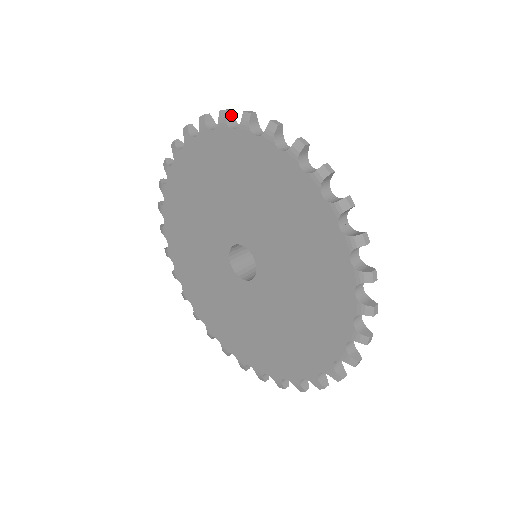
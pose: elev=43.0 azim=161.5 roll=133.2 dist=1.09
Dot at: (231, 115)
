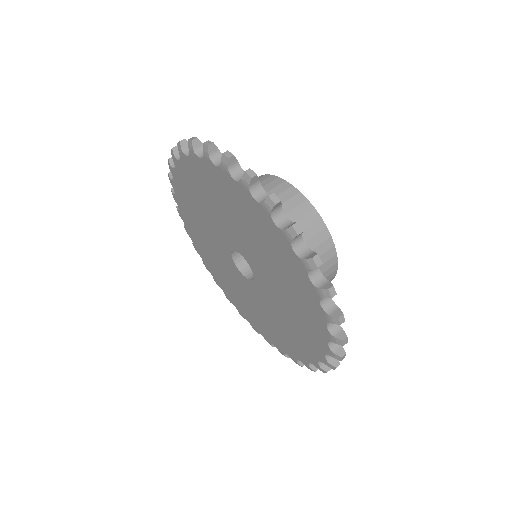
Dot at: occluded
